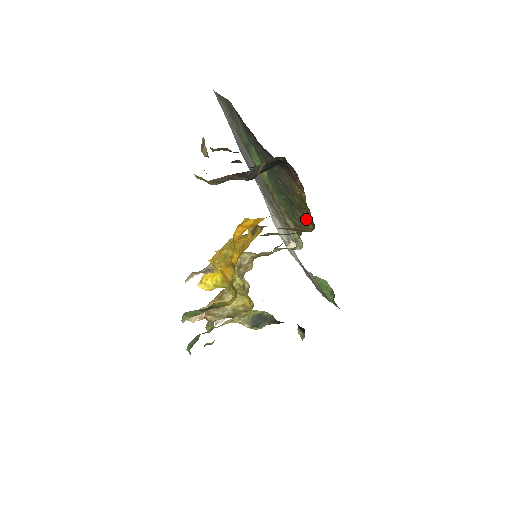
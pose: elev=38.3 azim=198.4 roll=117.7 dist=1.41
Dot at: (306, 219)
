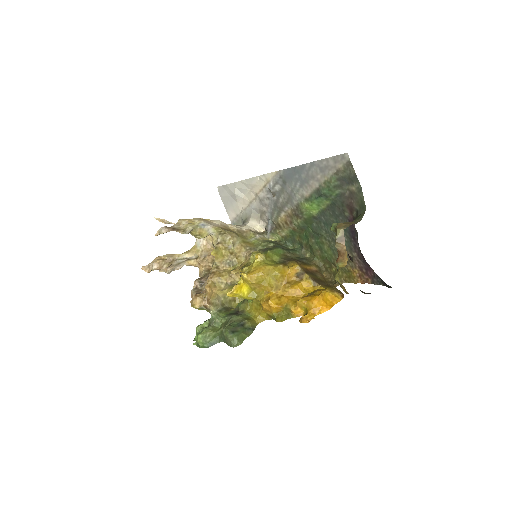
Dot at: occluded
